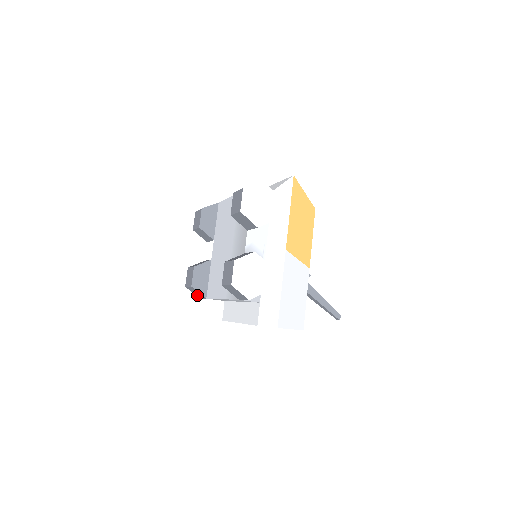
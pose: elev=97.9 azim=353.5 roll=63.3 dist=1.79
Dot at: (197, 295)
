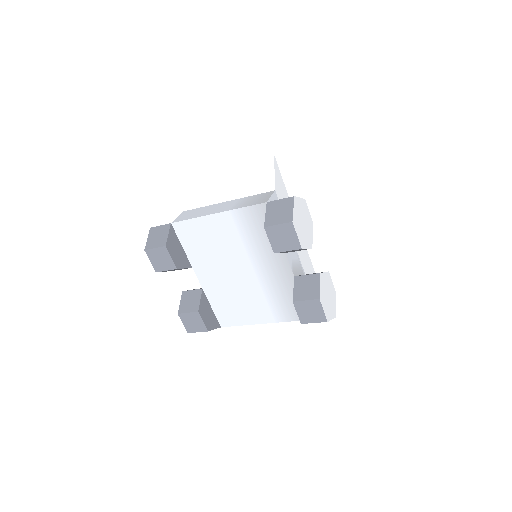
Dot at: occluded
